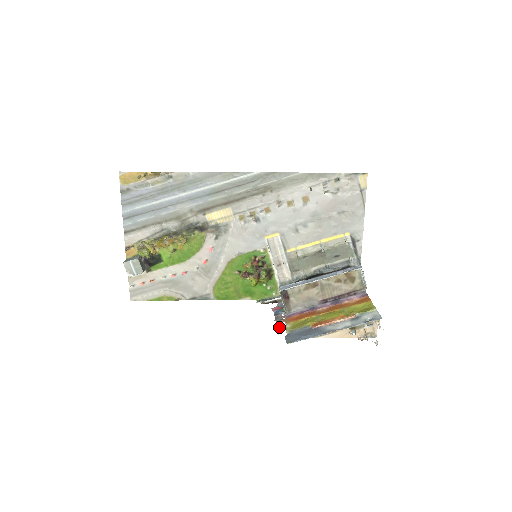
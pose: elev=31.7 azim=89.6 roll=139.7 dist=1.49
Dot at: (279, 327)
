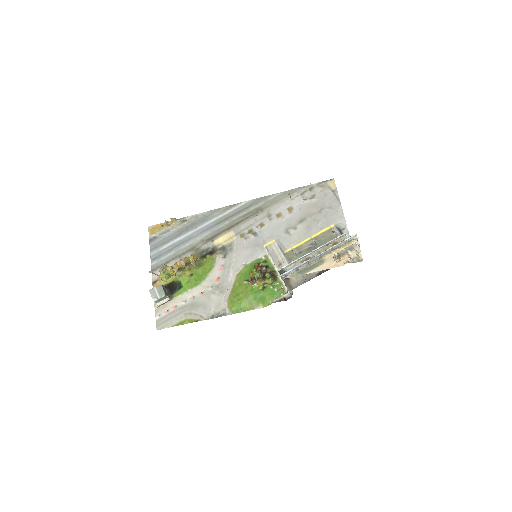
Dot at: occluded
